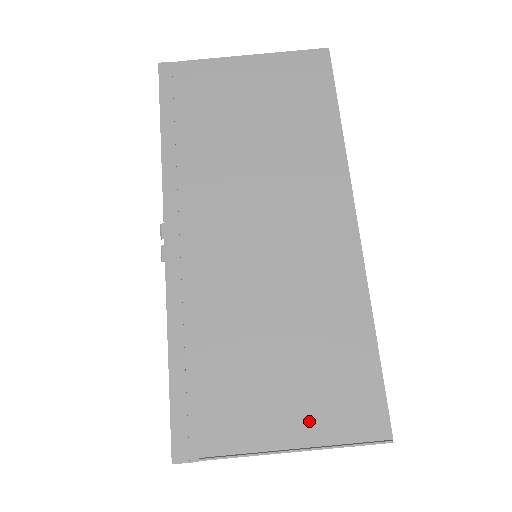
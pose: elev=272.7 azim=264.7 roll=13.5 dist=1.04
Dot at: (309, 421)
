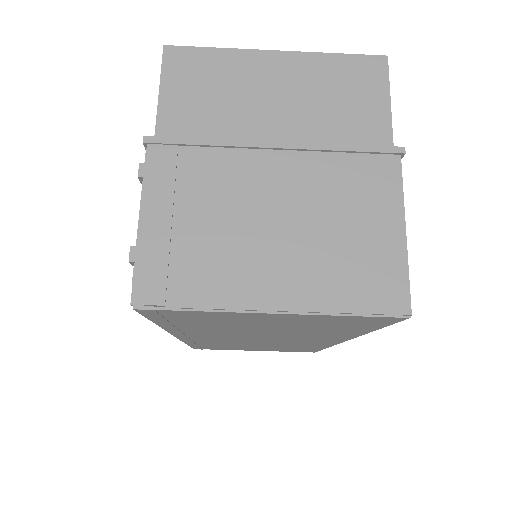
Dot at: (271, 350)
